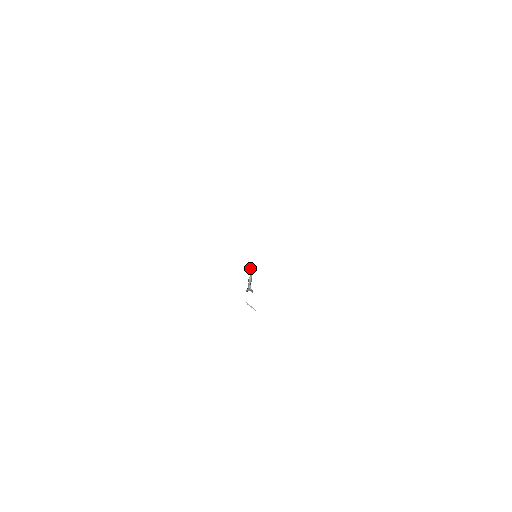
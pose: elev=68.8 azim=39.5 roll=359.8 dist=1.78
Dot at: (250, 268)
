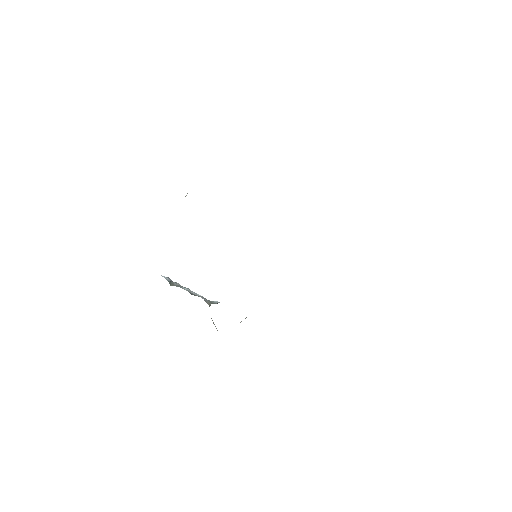
Dot at: (170, 280)
